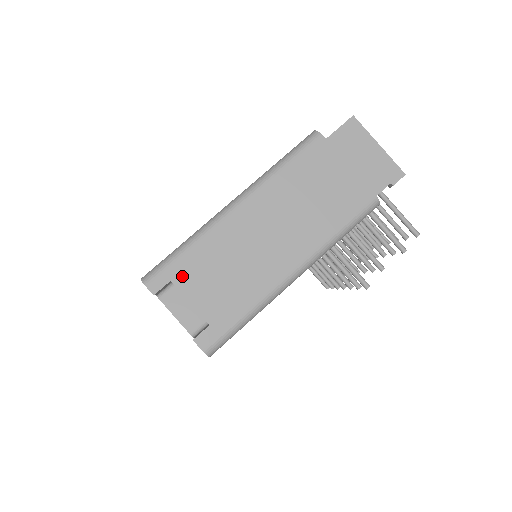
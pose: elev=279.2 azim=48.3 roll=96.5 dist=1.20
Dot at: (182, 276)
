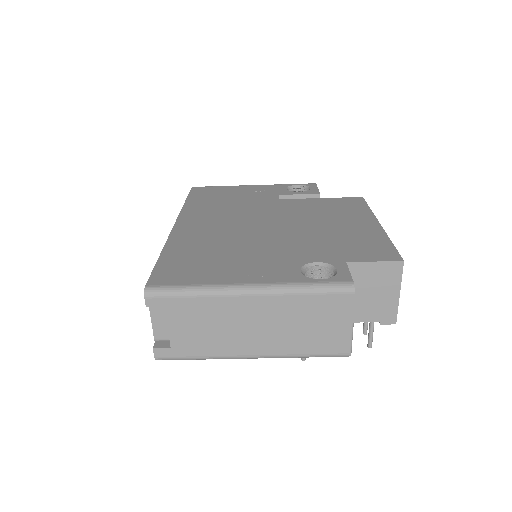
Dot at: (175, 309)
